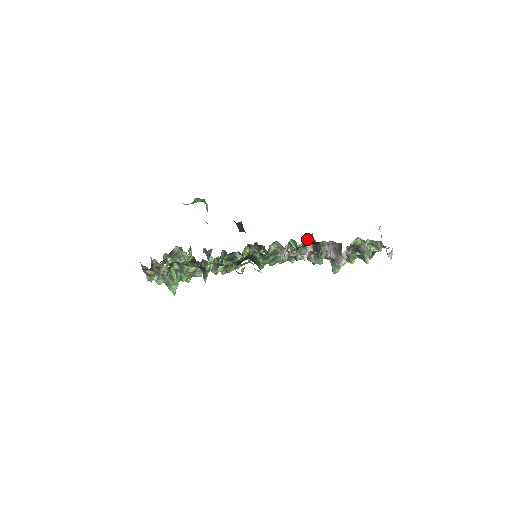
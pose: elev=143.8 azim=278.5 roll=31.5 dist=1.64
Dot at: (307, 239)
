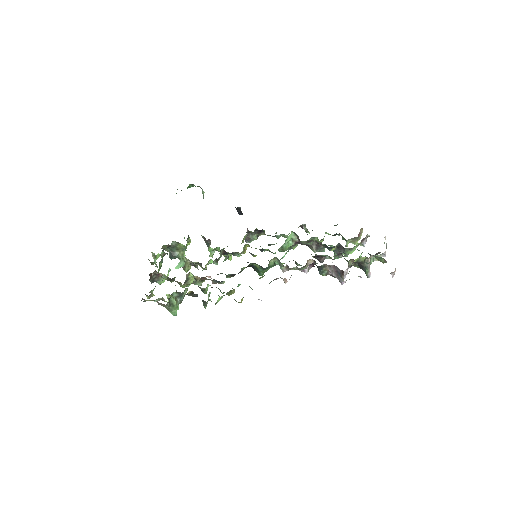
Dot at: (308, 267)
